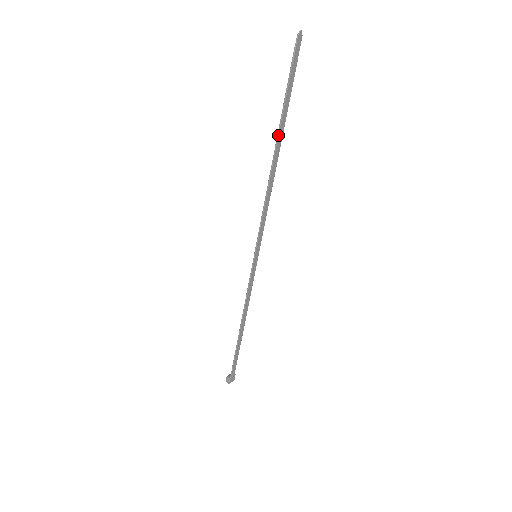
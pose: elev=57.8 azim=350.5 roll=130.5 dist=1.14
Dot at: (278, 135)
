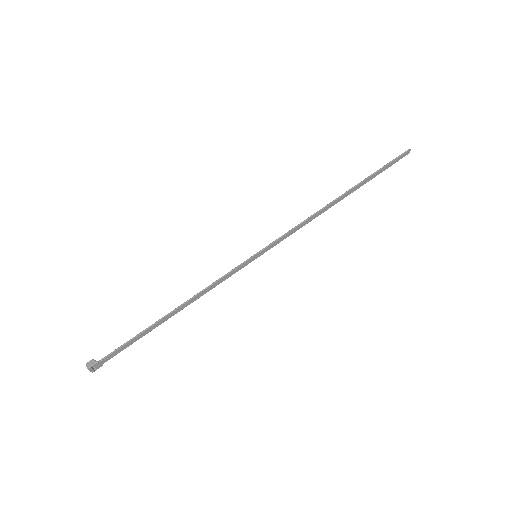
Dot at: (353, 187)
